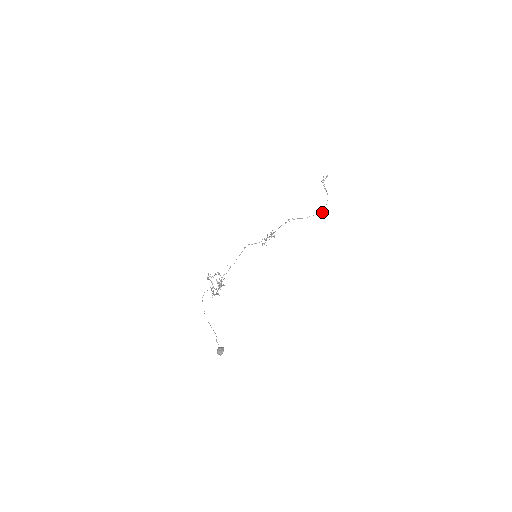
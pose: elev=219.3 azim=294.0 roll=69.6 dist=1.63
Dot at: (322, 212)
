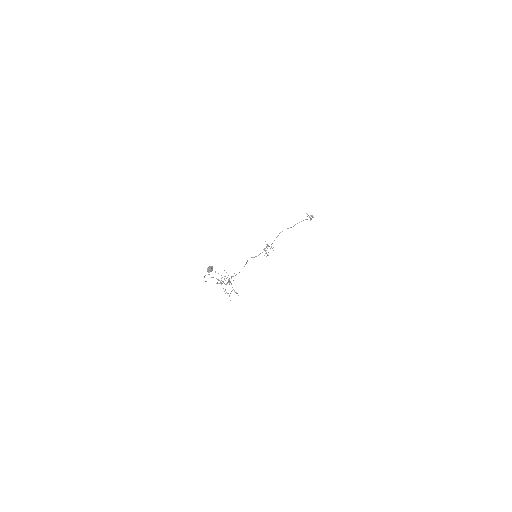
Dot at: occluded
